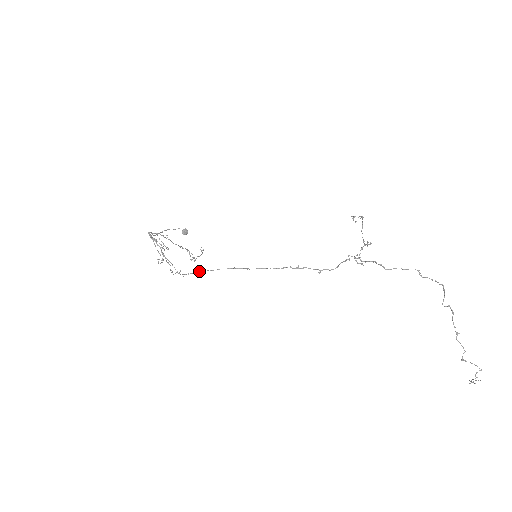
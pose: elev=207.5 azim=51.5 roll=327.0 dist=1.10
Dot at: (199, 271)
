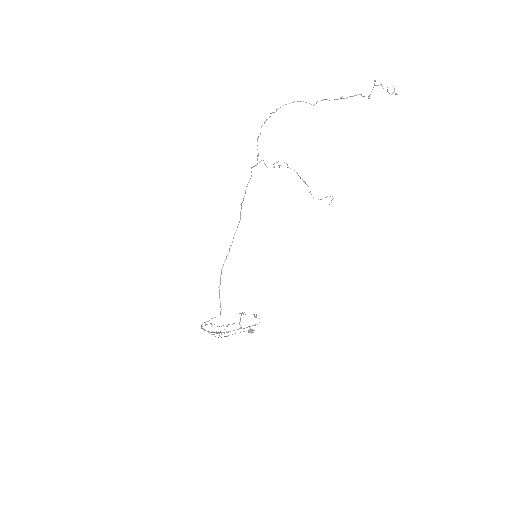
Dot at: (219, 289)
